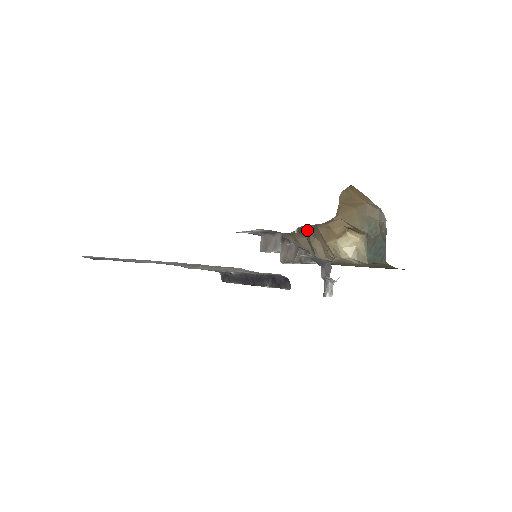
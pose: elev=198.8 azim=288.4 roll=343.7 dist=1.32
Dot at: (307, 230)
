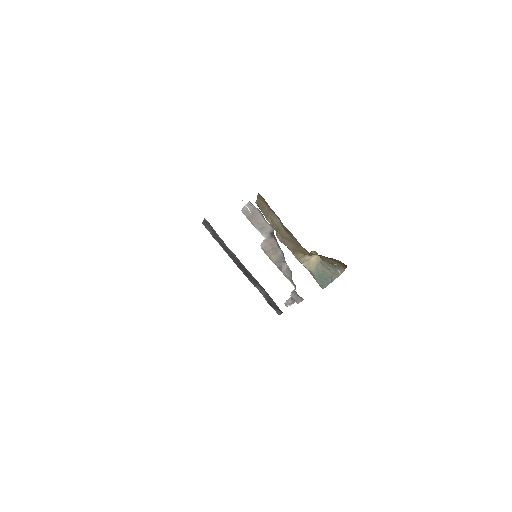
Dot at: (290, 233)
